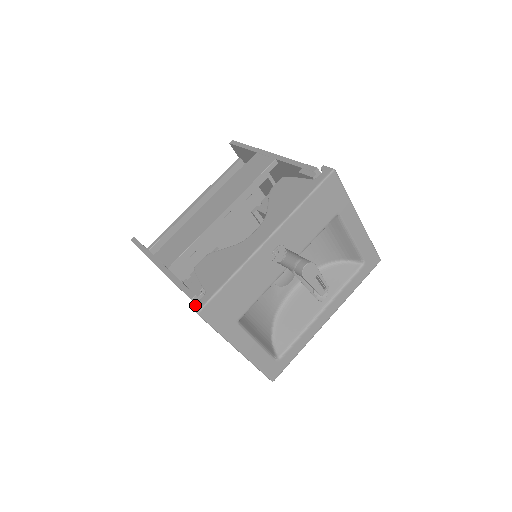
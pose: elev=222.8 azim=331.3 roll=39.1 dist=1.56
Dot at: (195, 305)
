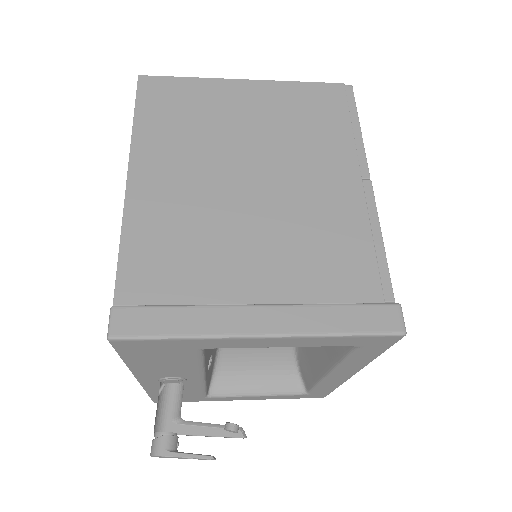
Dot at: occluded
